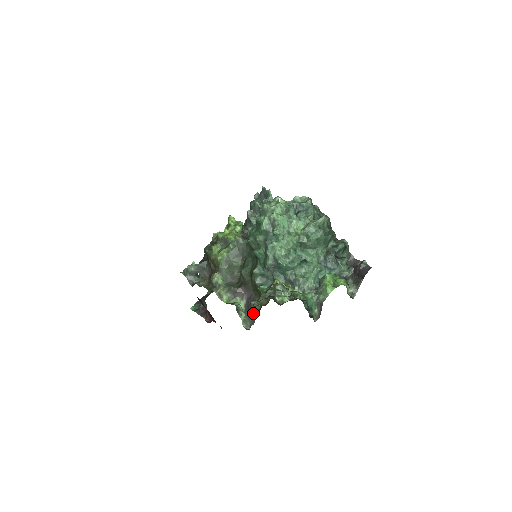
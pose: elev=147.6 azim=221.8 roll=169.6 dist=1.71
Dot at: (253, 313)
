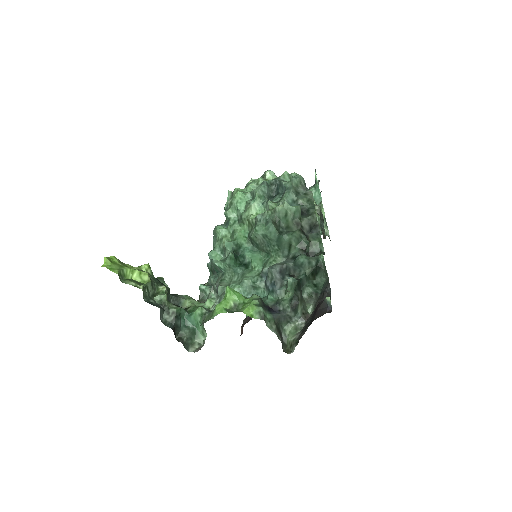
Dot at: occluded
